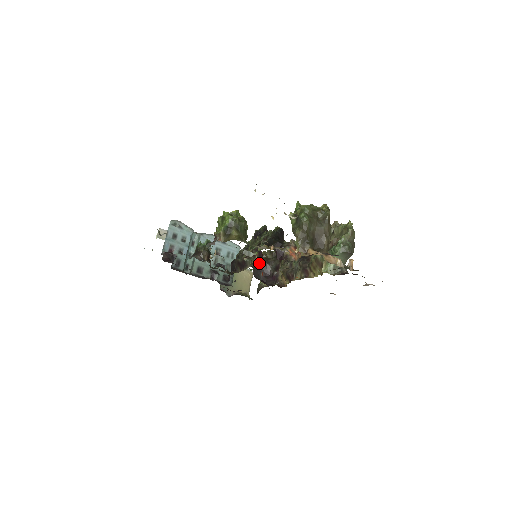
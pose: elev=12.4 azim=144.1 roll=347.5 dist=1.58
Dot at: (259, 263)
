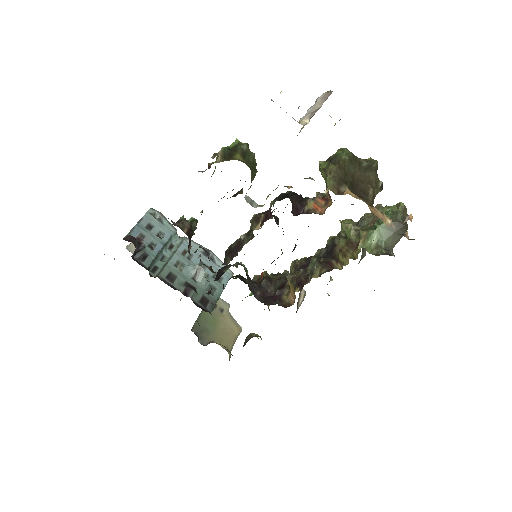
Dot at: (257, 281)
